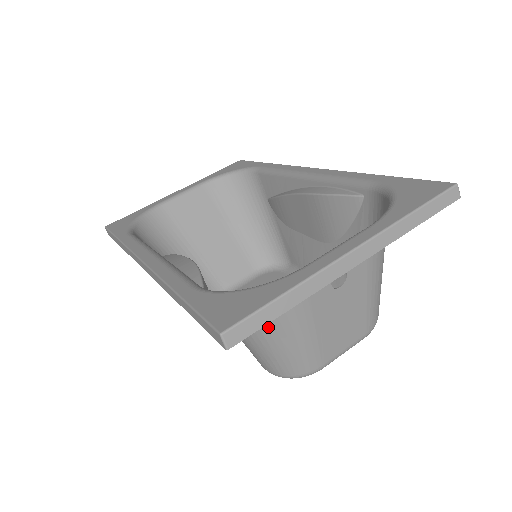
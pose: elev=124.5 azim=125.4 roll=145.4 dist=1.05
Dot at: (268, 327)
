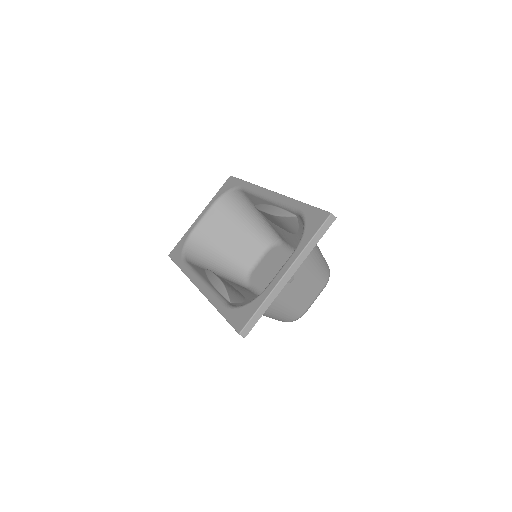
Dot at: (266, 311)
